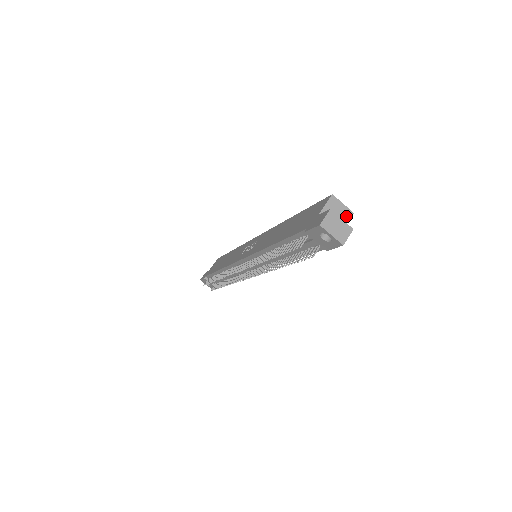
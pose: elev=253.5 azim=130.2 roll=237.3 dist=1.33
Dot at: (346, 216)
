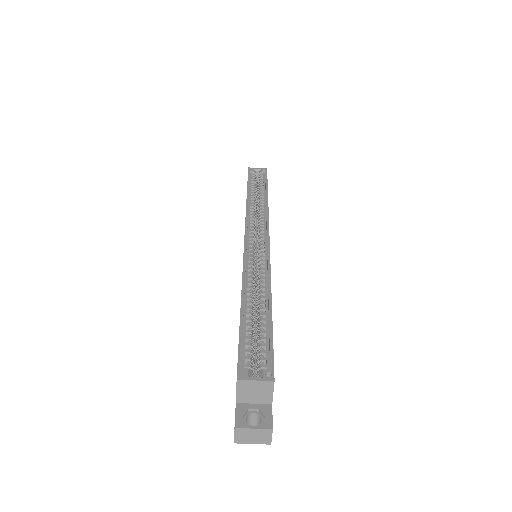
Dot at: (267, 388)
